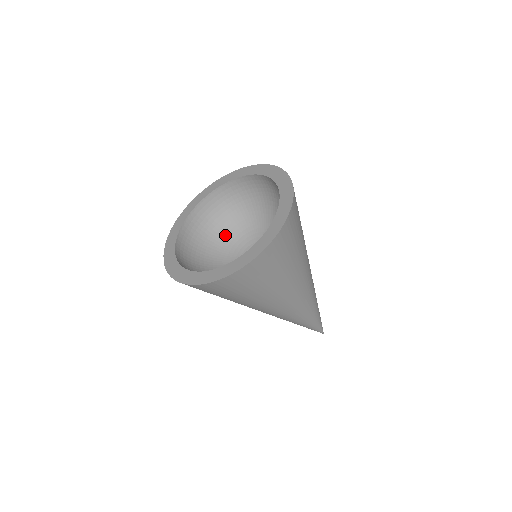
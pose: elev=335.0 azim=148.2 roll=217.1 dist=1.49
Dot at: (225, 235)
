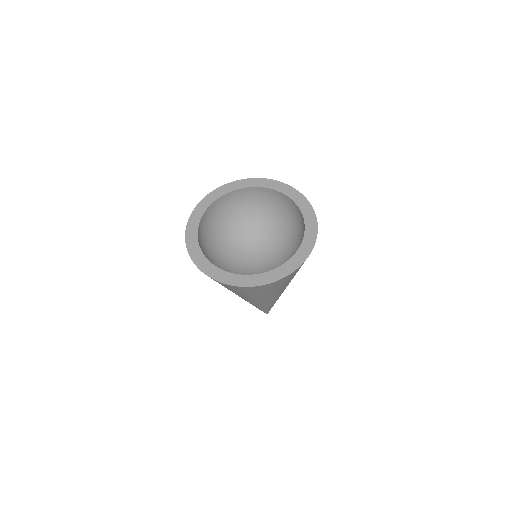
Dot at: (220, 242)
